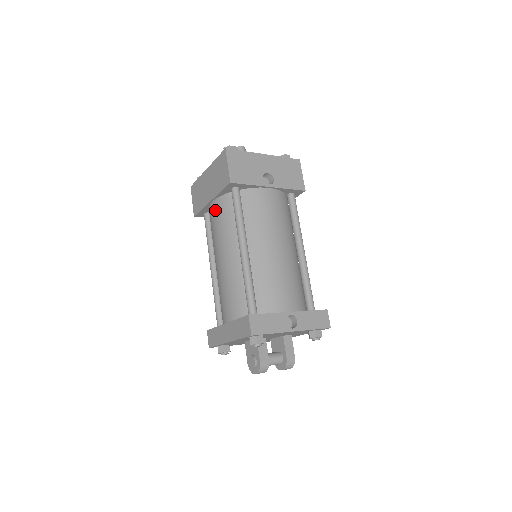
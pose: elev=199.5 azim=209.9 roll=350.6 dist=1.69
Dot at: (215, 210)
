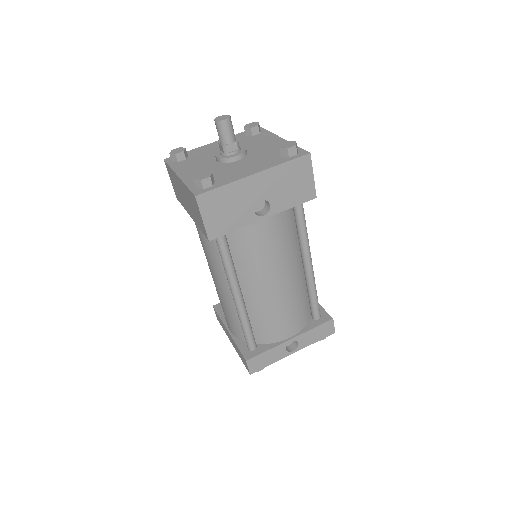
Dot at: (198, 230)
